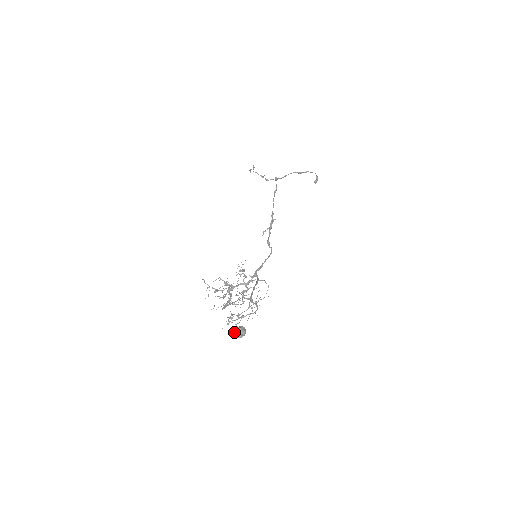
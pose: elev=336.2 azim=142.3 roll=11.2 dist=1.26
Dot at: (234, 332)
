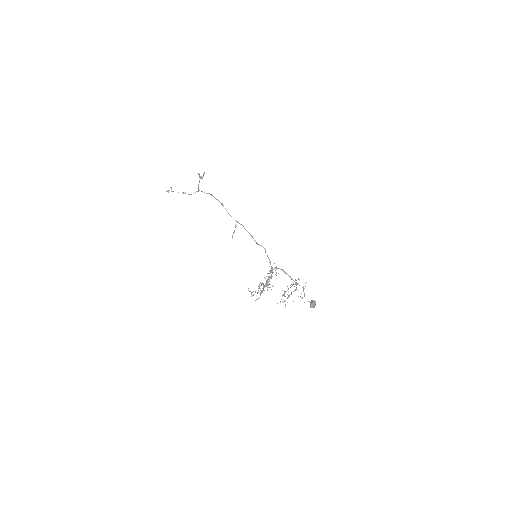
Dot at: (313, 306)
